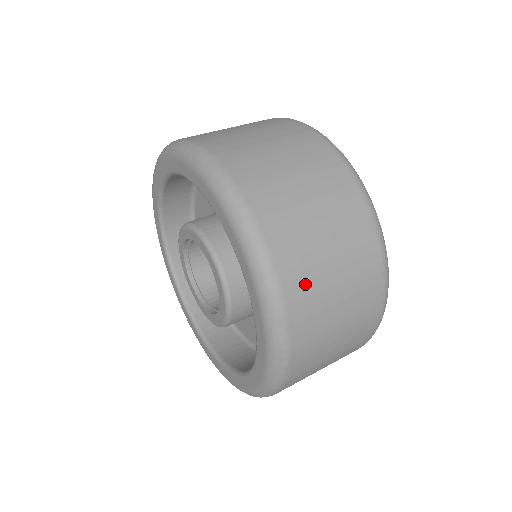
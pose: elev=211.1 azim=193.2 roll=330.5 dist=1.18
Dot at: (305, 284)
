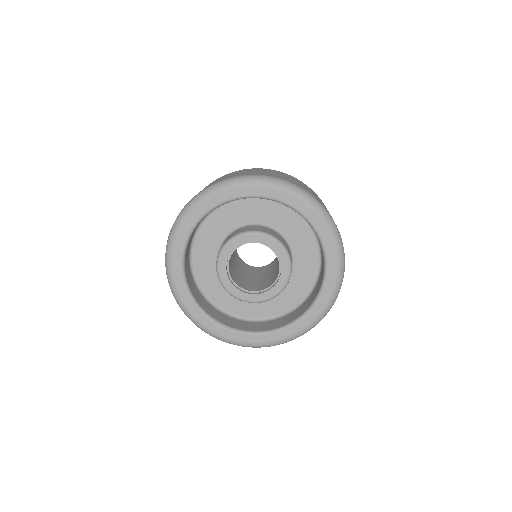
Dot at: (253, 173)
